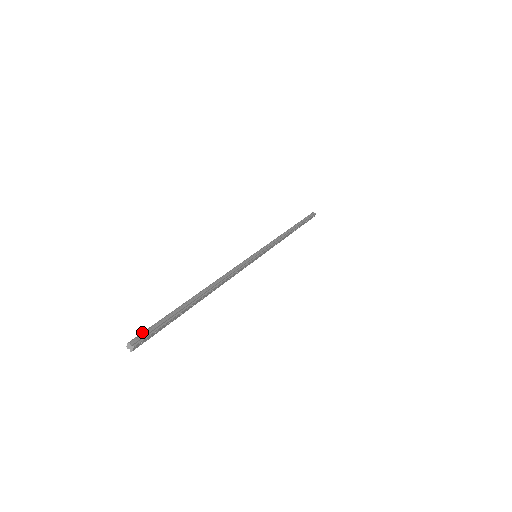
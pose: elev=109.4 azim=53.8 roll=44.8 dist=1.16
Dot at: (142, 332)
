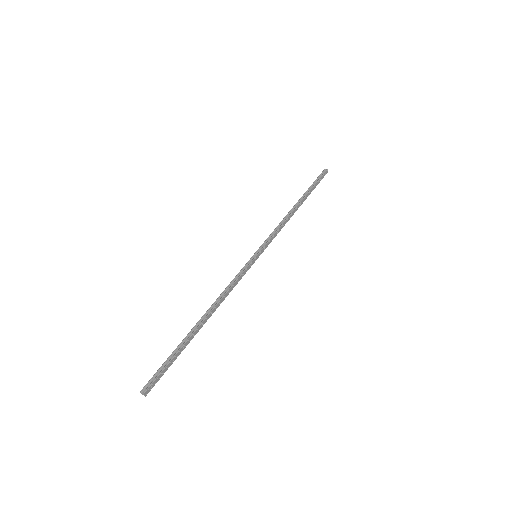
Dot at: (151, 378)
